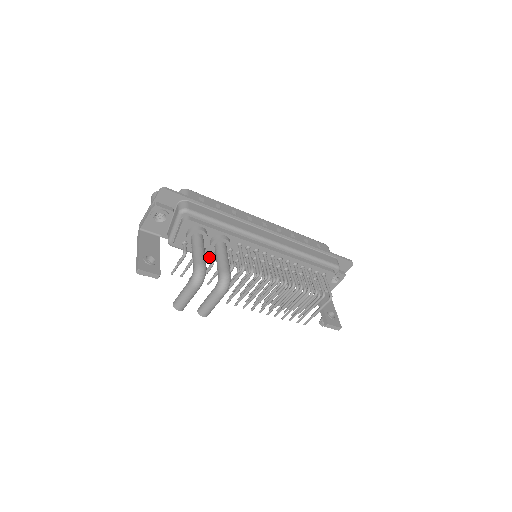
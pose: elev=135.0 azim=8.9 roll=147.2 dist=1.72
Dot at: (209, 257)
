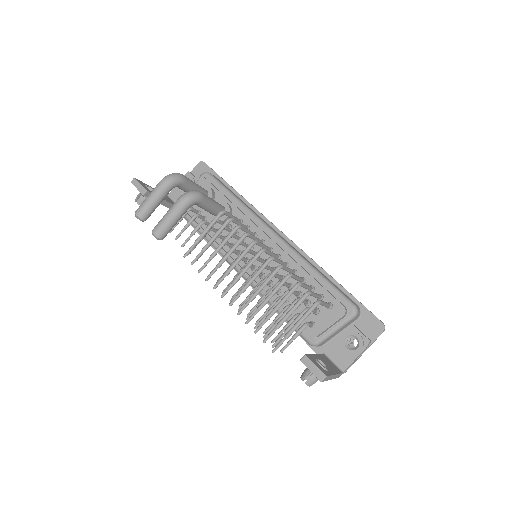
Dot at: occluded
